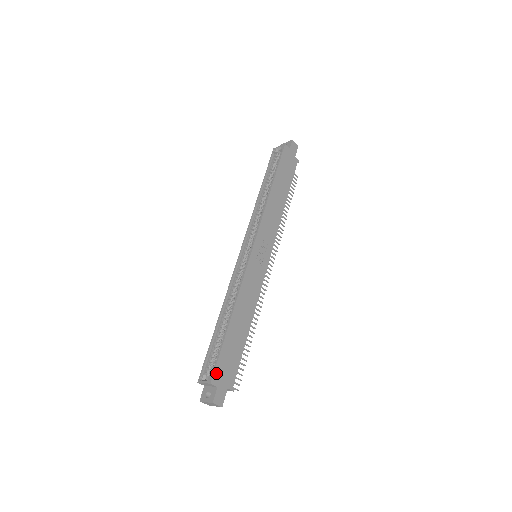
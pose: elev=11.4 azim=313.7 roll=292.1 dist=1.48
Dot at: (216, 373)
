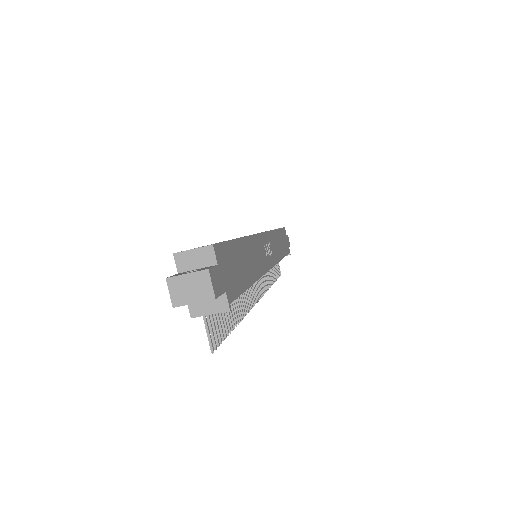
Dot at: (220, 249)
